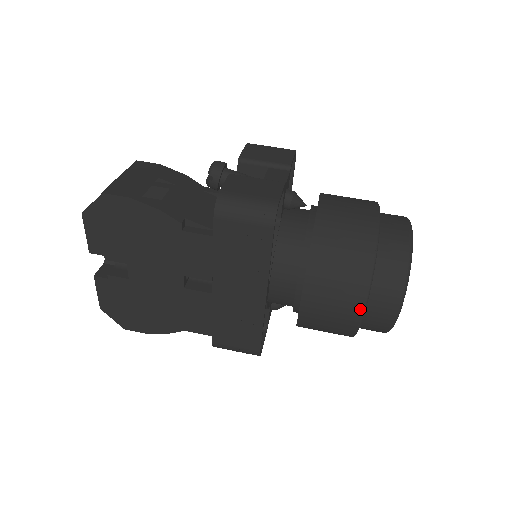
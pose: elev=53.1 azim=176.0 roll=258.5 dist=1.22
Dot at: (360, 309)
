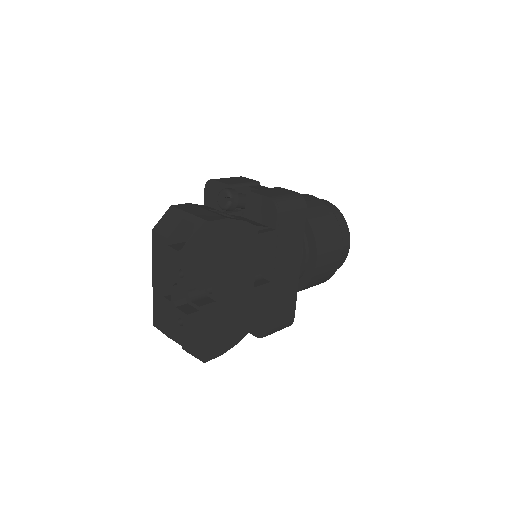
Dot at: (341, 250)
